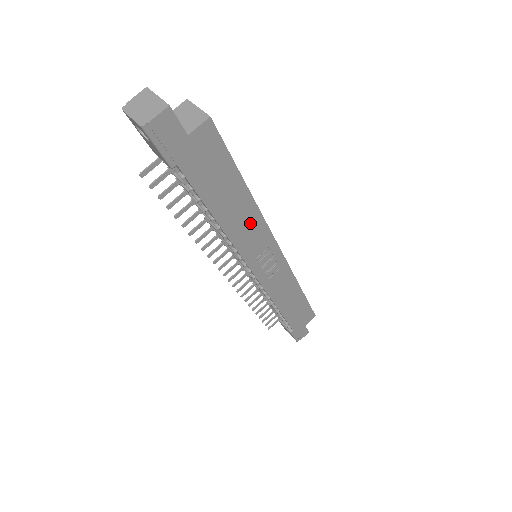
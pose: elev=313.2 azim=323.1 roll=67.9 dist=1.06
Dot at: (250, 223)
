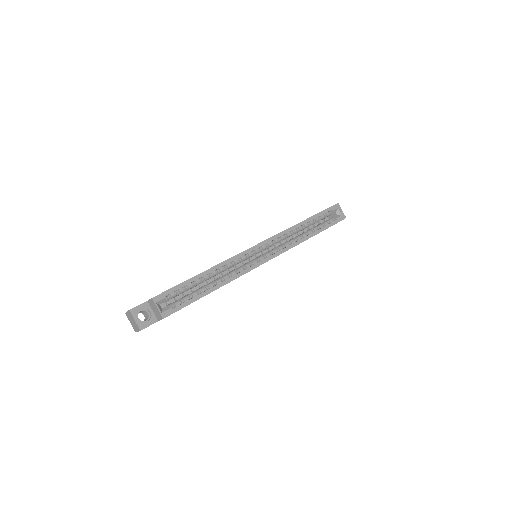
Dot at: occluded
